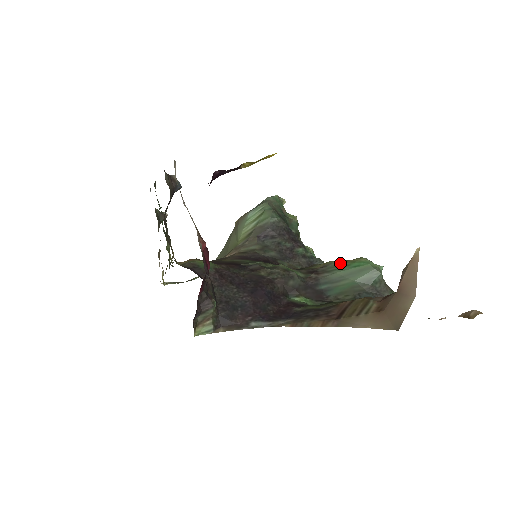
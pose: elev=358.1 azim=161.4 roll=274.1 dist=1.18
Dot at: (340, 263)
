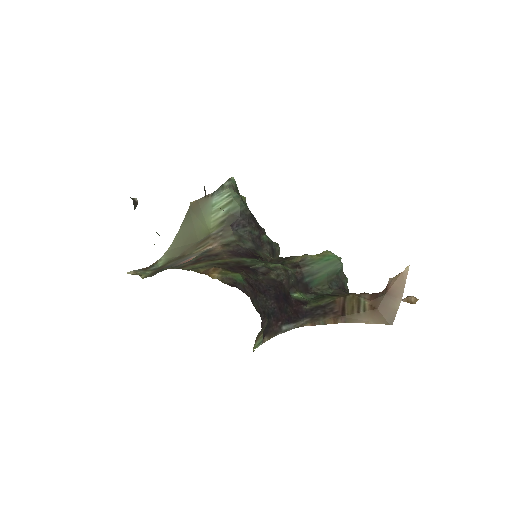
Dot at: (314, 257)
